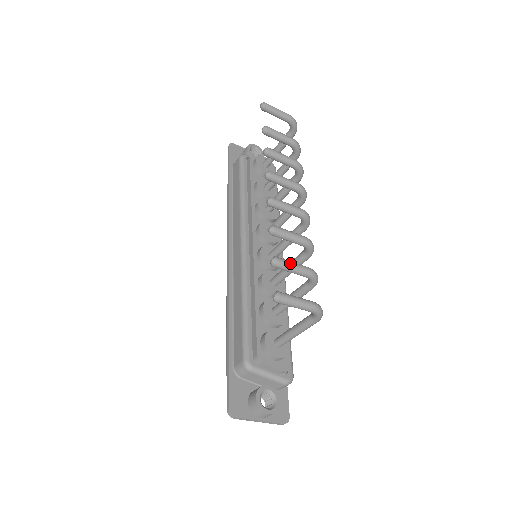
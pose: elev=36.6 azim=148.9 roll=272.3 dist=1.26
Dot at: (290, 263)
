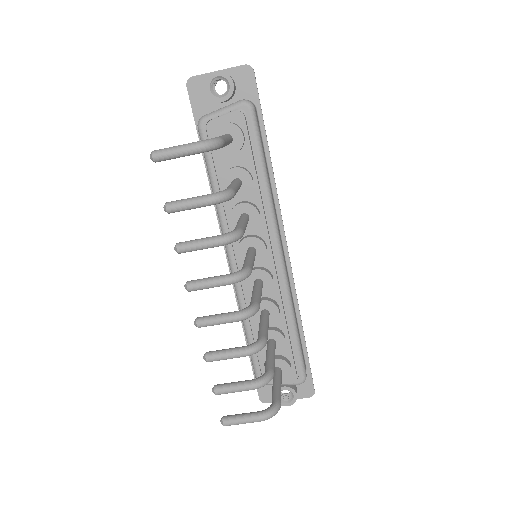
Dot at: (229, 391)
